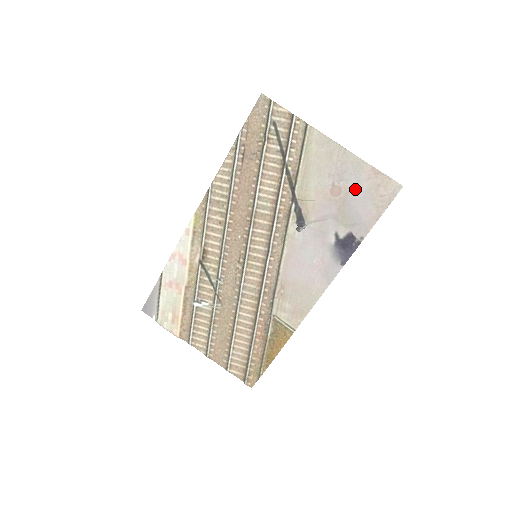
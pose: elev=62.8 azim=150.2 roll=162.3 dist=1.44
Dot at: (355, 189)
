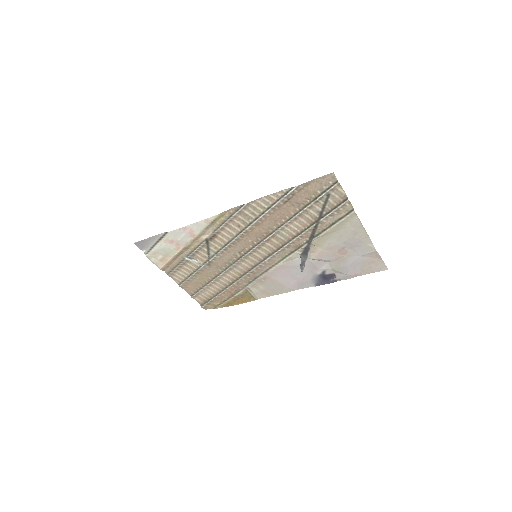
Dot at: (356, 257)
